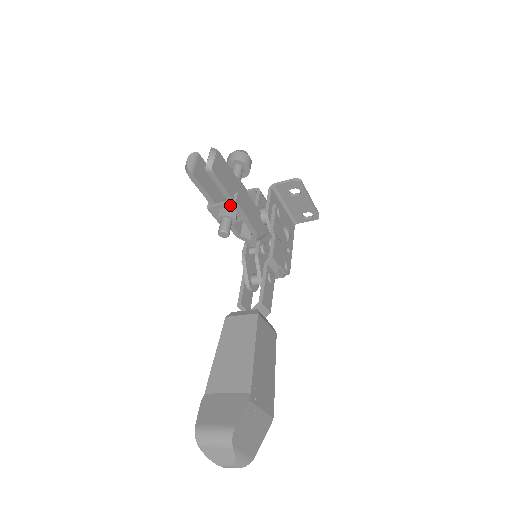
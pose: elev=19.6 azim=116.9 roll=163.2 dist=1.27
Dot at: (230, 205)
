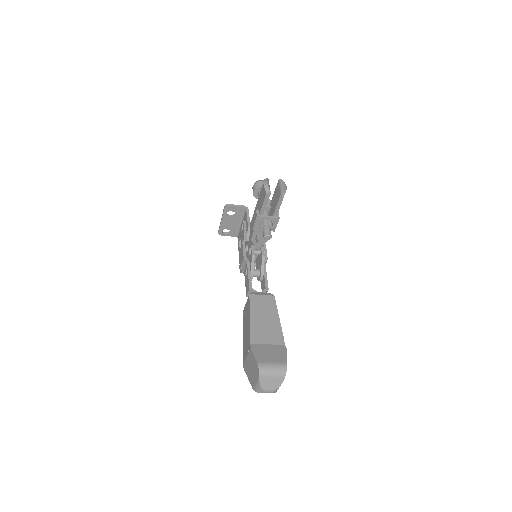
Dot at: (273, 219)
